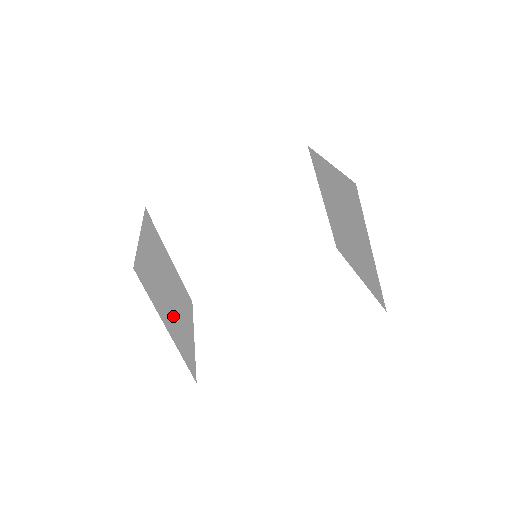
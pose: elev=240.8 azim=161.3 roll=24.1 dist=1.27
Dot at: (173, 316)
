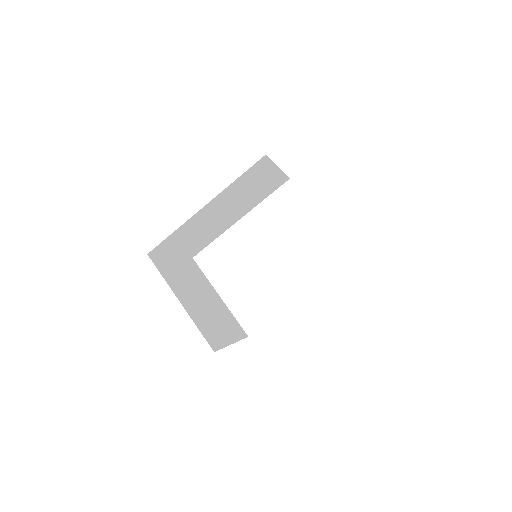
Dot at: (219, 319)
